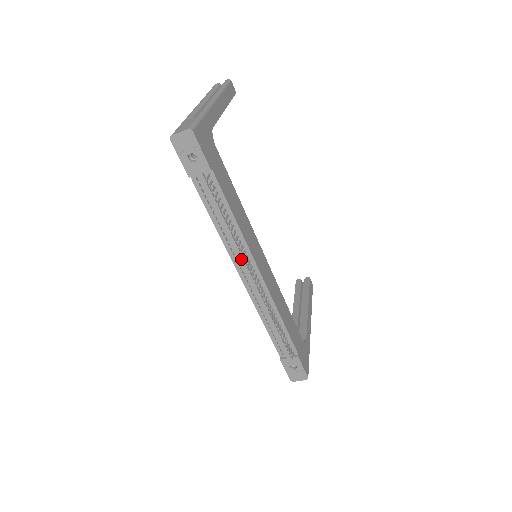
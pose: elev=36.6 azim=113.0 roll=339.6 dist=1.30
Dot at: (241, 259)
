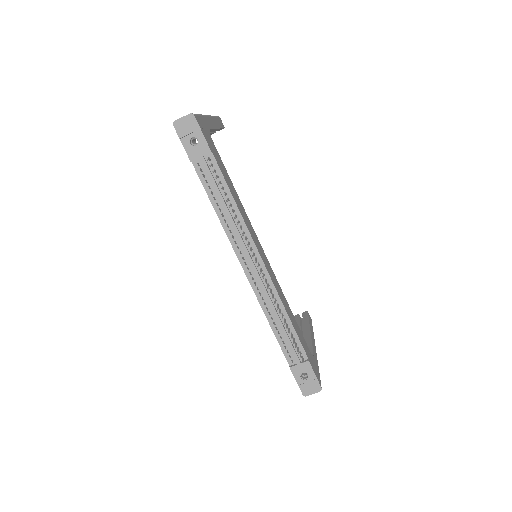
Dot at: (243, 246)
